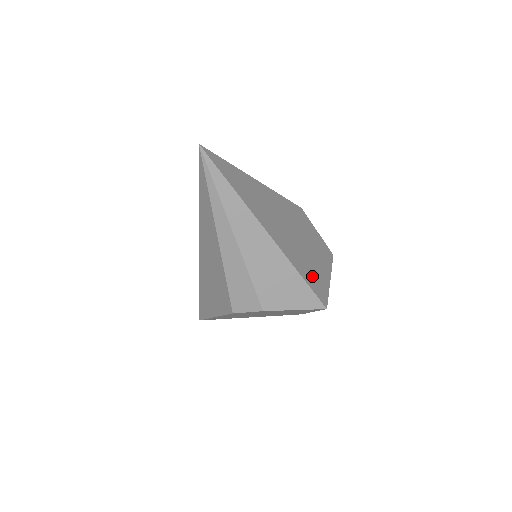
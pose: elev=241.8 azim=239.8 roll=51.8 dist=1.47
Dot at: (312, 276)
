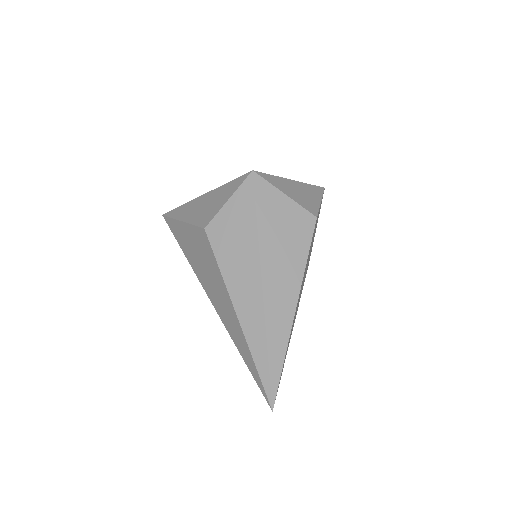
Dot at: occluded
